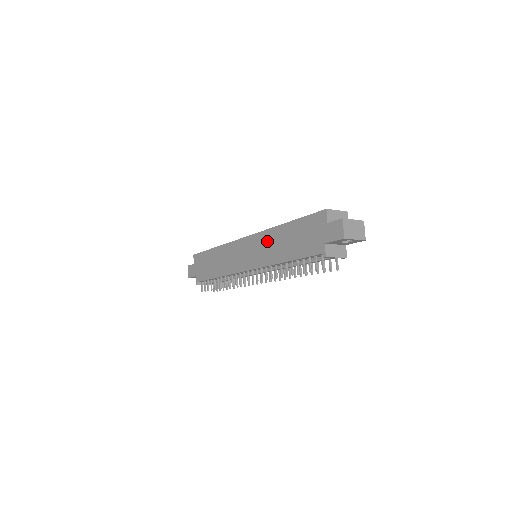
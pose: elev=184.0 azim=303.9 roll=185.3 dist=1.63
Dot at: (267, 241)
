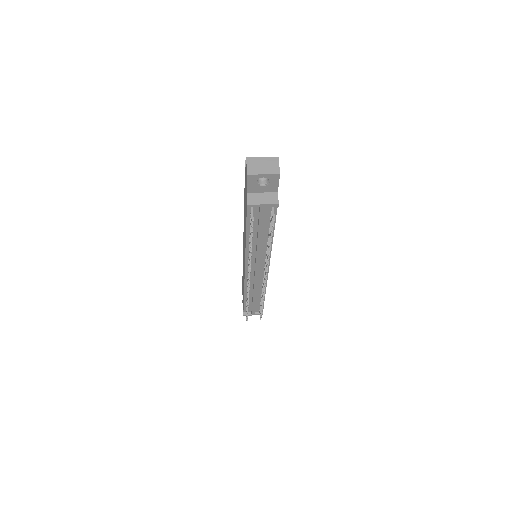
Dot at: occluded
